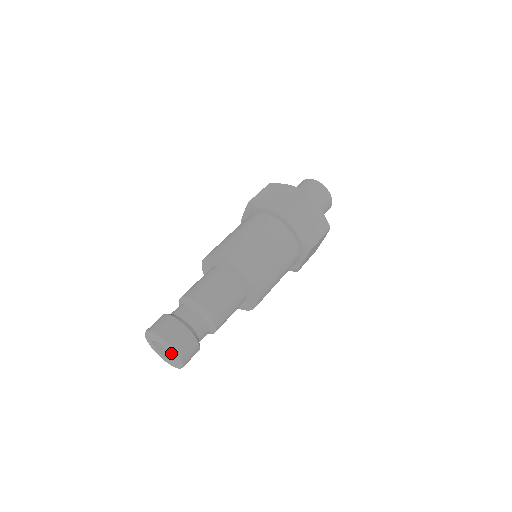
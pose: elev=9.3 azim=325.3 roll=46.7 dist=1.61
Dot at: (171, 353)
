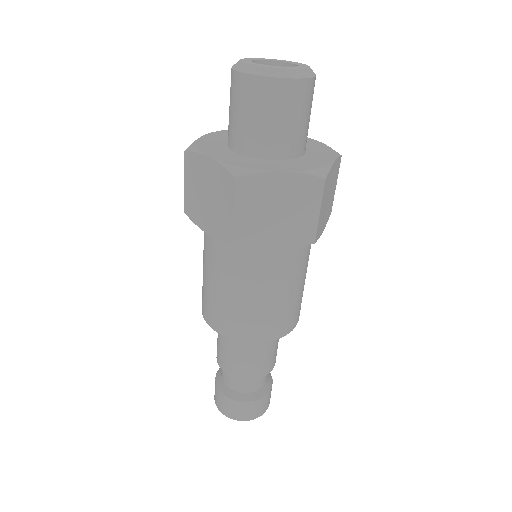
Dot at: occluded
